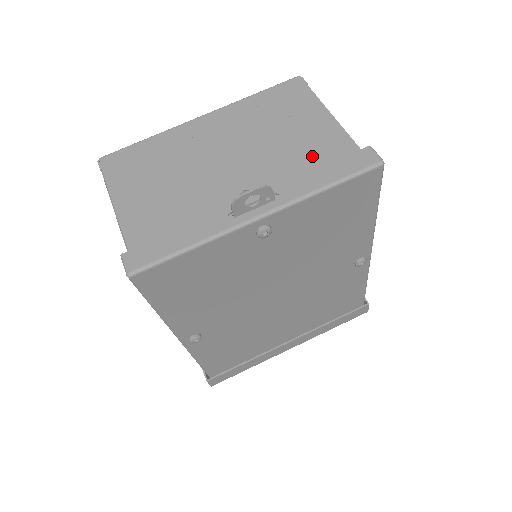
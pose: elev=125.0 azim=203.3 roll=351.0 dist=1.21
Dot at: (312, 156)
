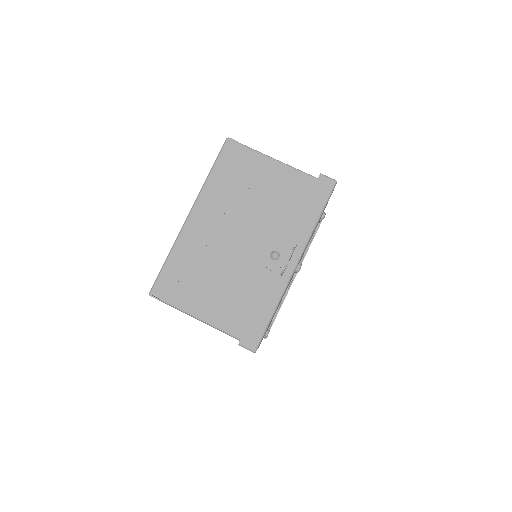
Dot at: (290, 201)
